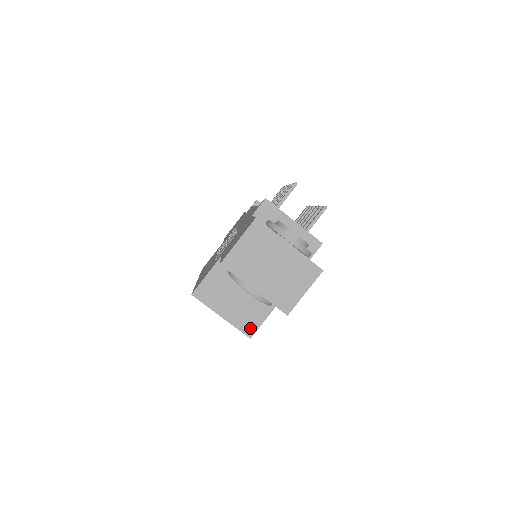
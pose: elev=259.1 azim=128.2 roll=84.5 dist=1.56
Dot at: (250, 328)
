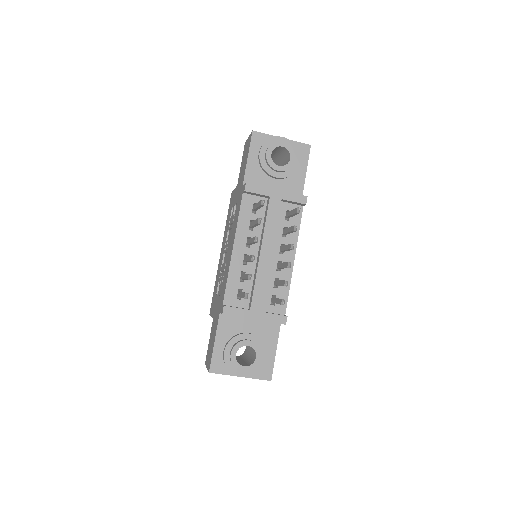
Dot at: occluded
